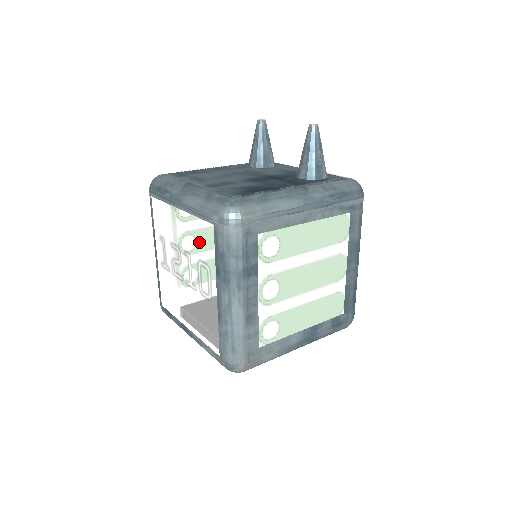
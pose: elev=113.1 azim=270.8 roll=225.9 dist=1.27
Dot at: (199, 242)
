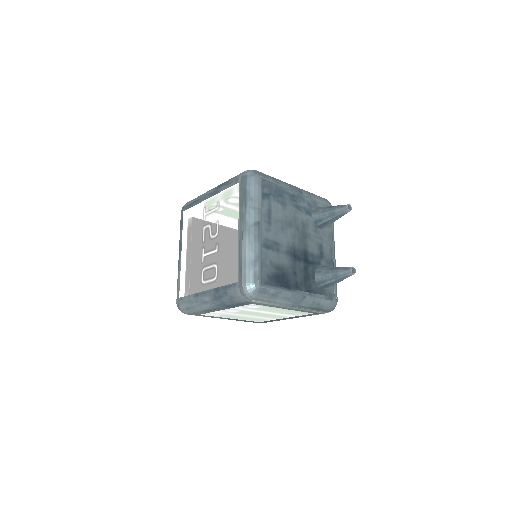
Dot at: (226, 264)
